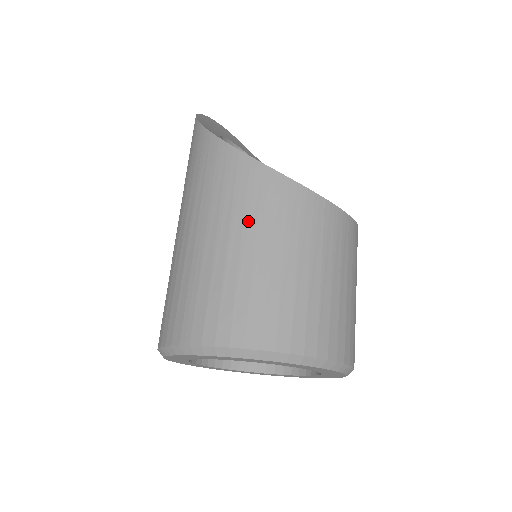
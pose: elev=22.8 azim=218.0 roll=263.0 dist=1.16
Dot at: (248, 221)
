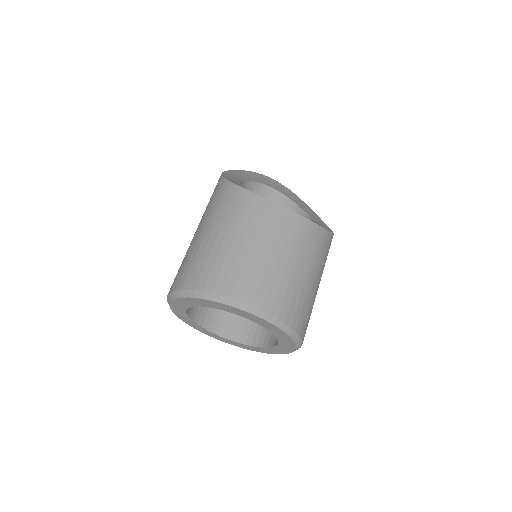
Dot at: (214, 217)
